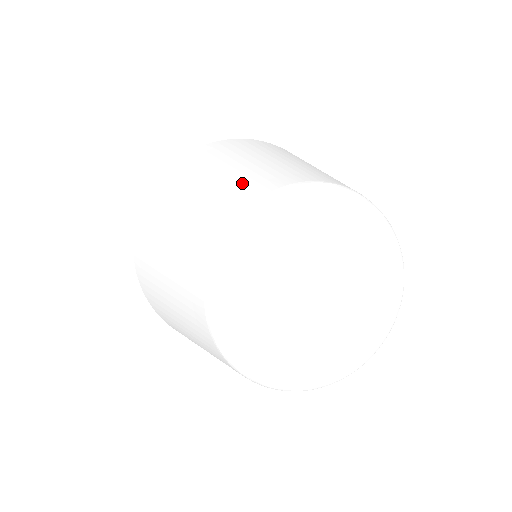
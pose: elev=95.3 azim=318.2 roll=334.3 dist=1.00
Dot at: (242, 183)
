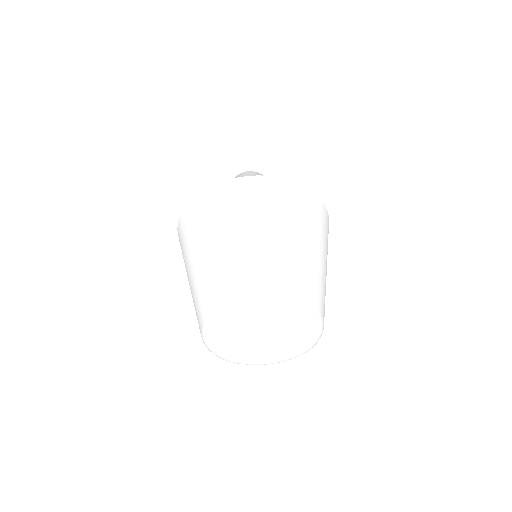
Dot at: (195, 310)
